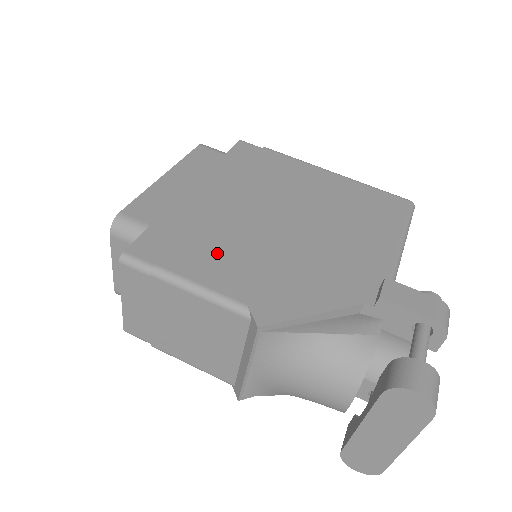
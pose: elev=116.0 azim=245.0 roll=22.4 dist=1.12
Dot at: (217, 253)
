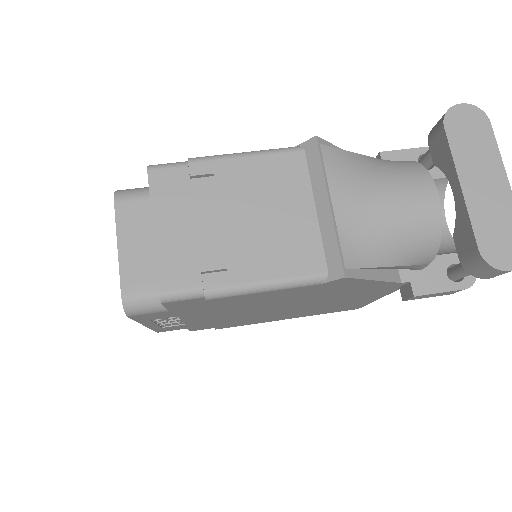
Dot at: occluded
